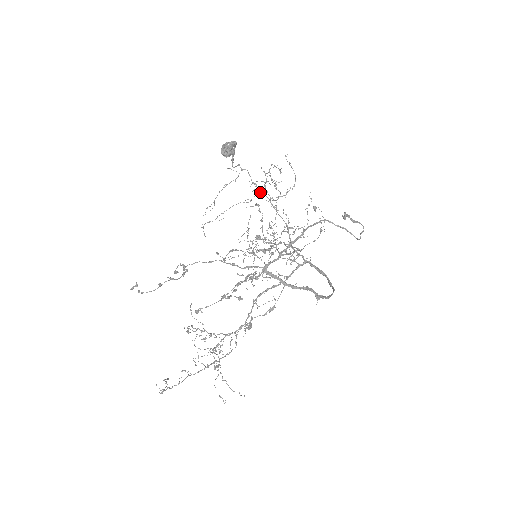
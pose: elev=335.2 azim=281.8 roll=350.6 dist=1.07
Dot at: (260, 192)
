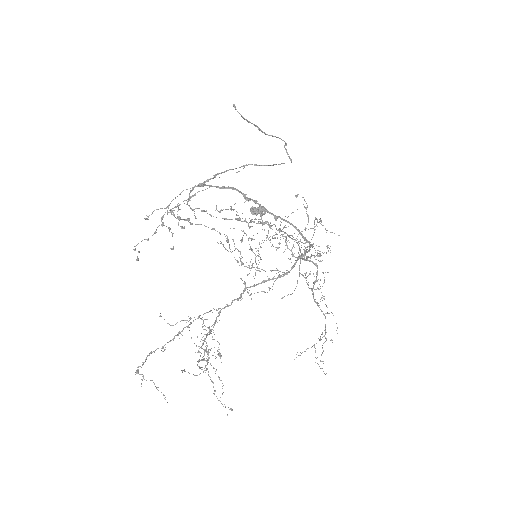
Dot at: occluded
